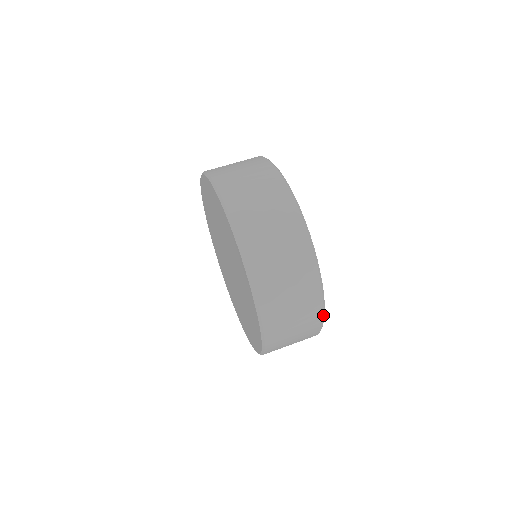
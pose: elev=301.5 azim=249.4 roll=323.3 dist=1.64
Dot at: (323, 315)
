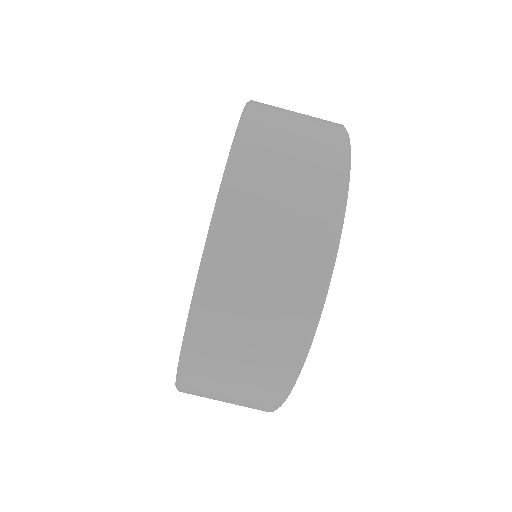
Dot at: occluded
